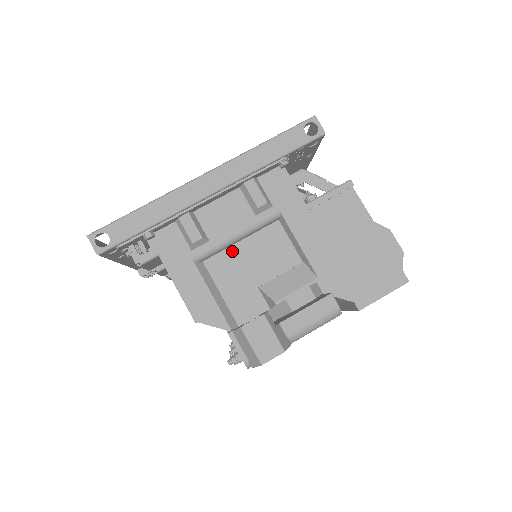
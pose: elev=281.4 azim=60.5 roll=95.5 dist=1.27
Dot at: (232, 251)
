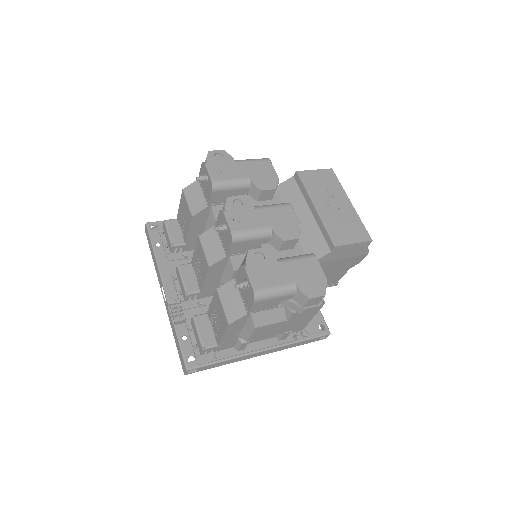
Dot at: occluded
